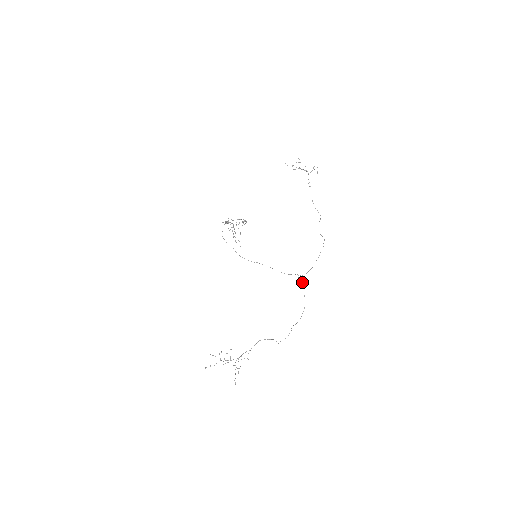
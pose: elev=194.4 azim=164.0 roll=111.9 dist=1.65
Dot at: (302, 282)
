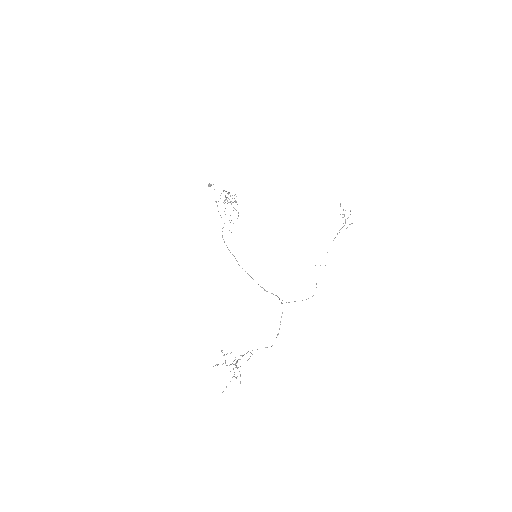
Dot at: occluded
